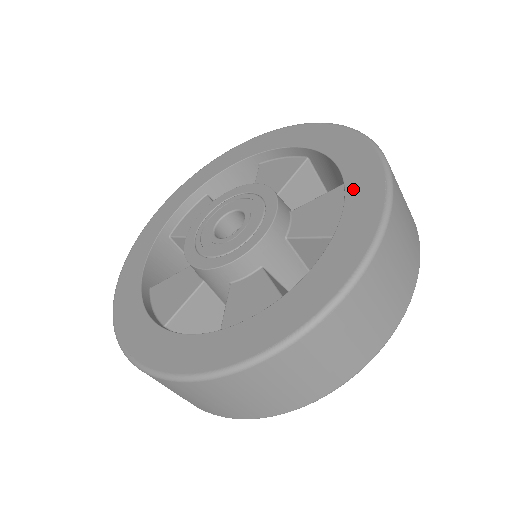
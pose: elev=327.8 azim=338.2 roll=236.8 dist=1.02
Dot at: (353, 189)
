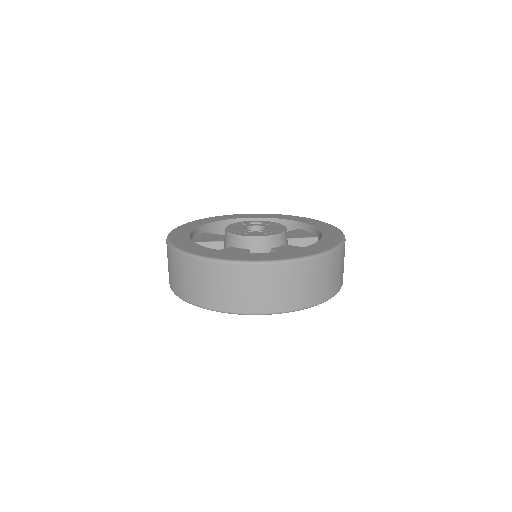
Dot at: (312, 247)
